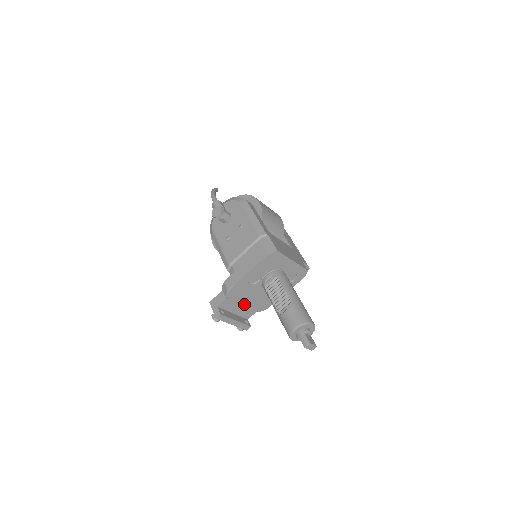
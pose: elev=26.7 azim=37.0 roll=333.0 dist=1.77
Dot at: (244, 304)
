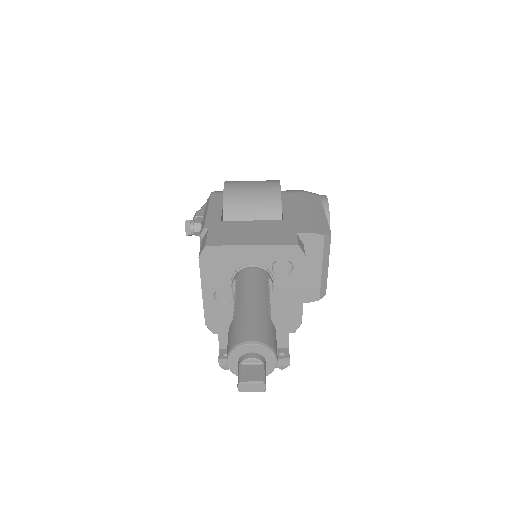
Dot at: occluded
